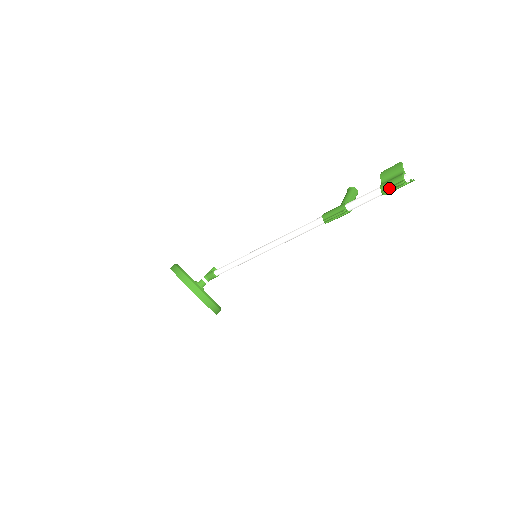
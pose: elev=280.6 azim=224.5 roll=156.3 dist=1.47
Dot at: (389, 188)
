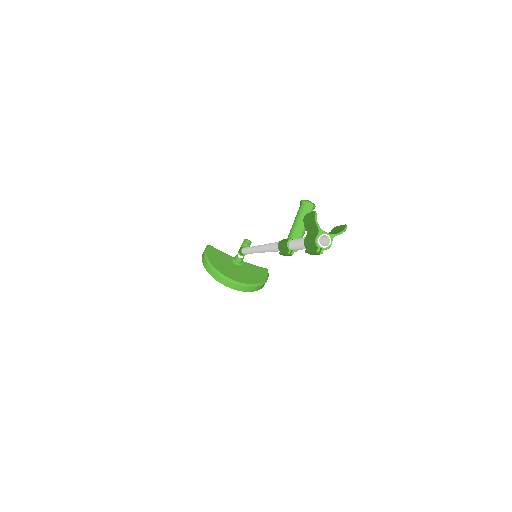
Dot at: (308, 252)
